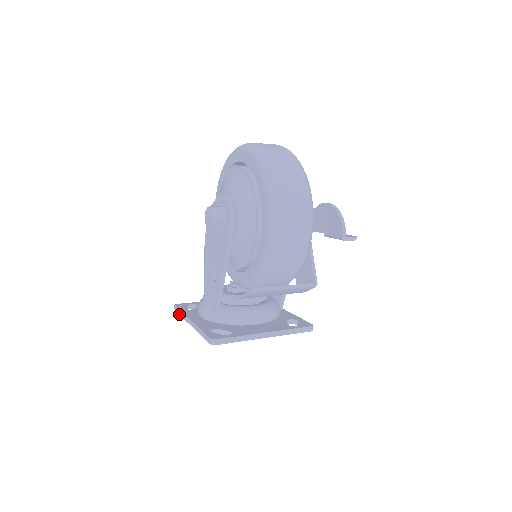
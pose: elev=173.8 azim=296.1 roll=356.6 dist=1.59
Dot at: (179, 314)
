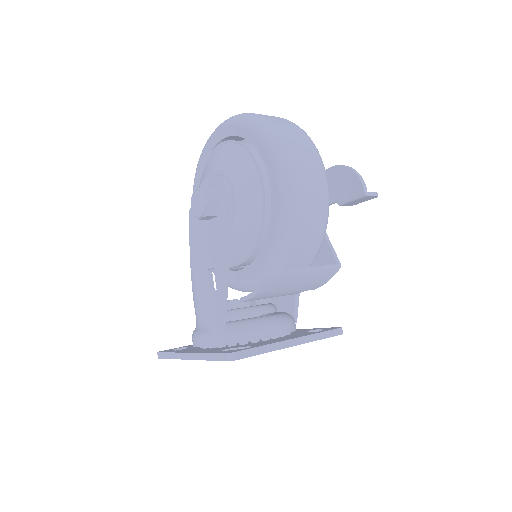
Dot at: (167, 358)
